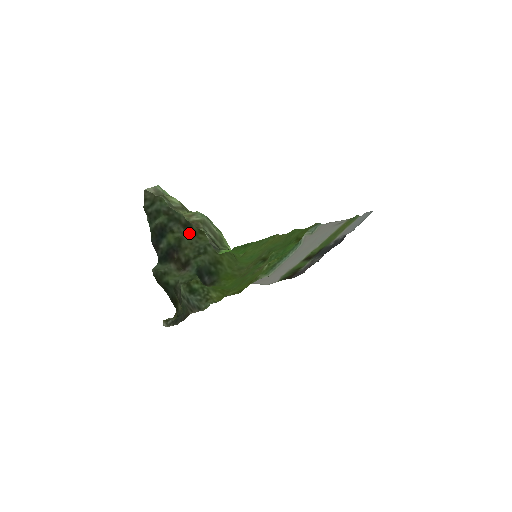
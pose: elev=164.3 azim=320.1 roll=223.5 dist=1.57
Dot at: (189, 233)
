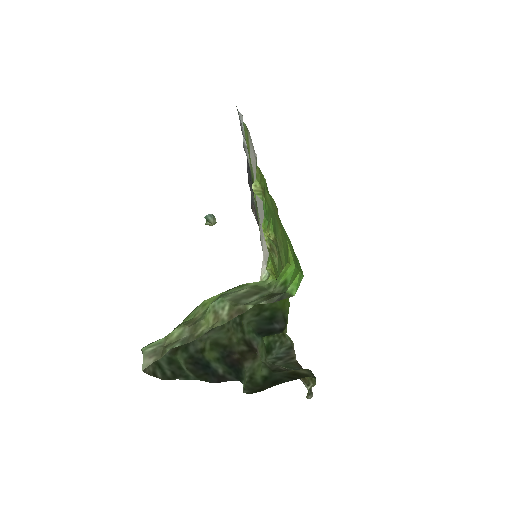
Dot at: (214, 329)
